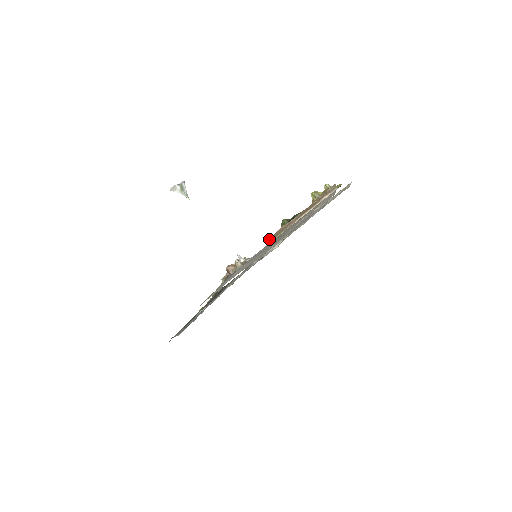
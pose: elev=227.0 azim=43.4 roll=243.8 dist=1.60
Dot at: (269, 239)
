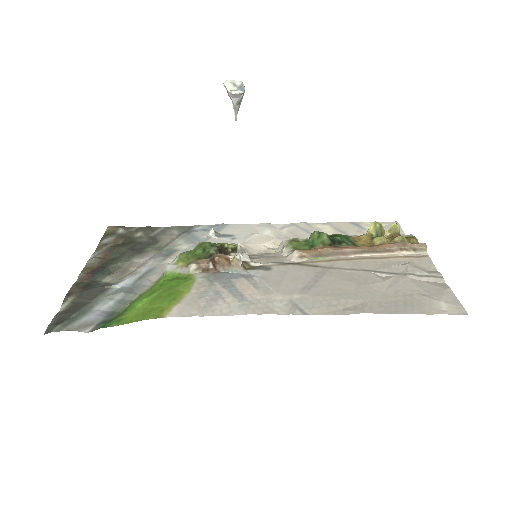
Dot at: (299, 253)
